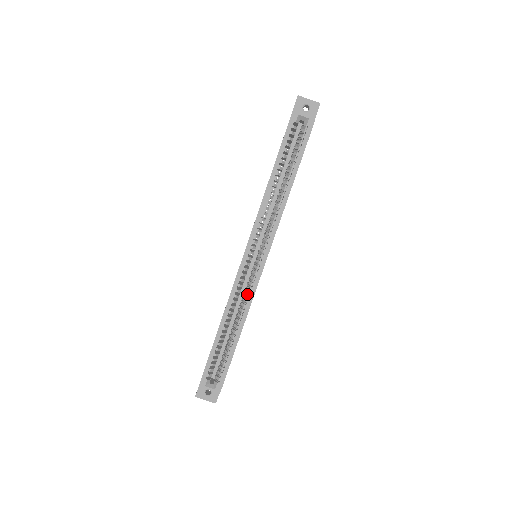
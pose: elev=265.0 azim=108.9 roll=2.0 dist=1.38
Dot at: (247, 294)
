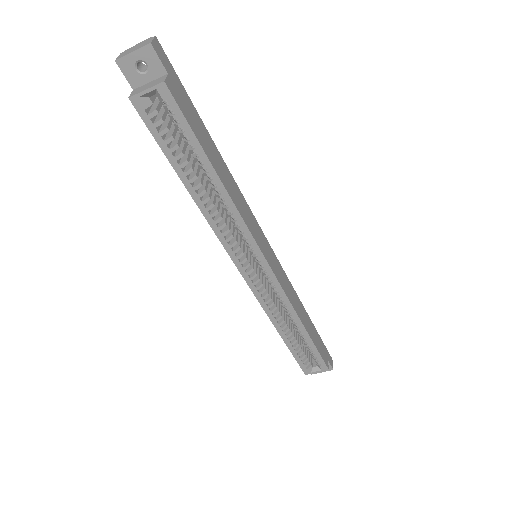
Dot at: (279, 299)
